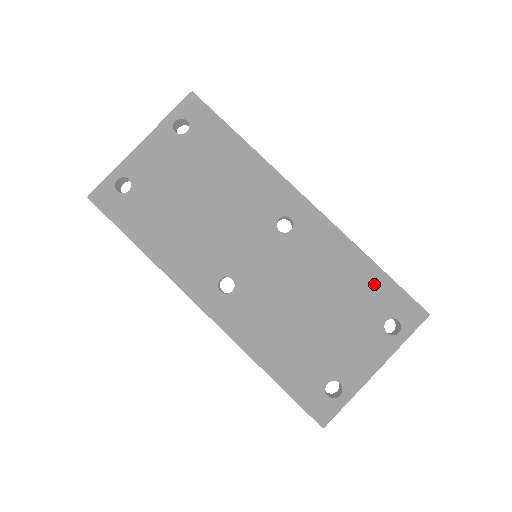
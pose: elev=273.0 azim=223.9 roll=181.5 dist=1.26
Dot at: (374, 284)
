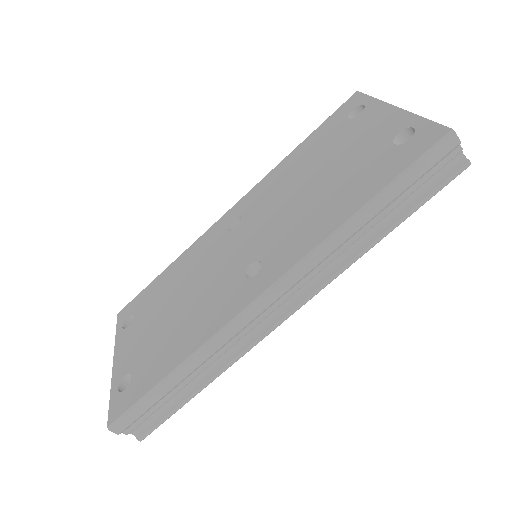
Dot at: (313, 140)
